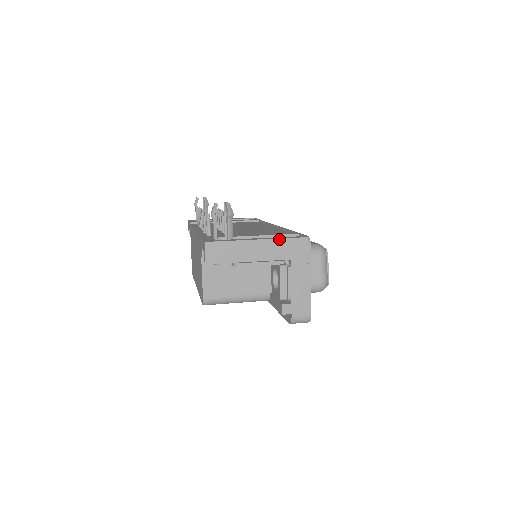
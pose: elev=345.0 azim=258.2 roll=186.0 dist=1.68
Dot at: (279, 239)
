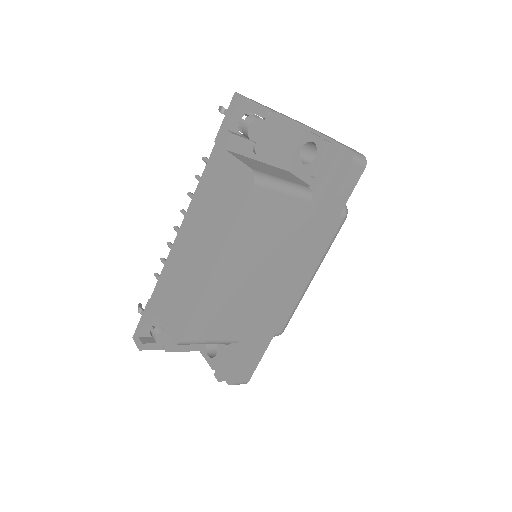
Dot at: occluded
